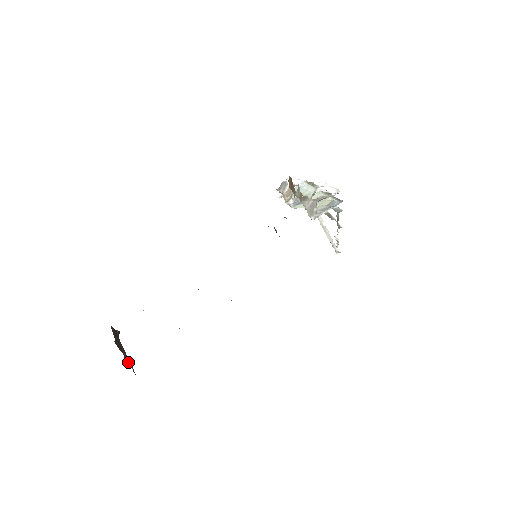
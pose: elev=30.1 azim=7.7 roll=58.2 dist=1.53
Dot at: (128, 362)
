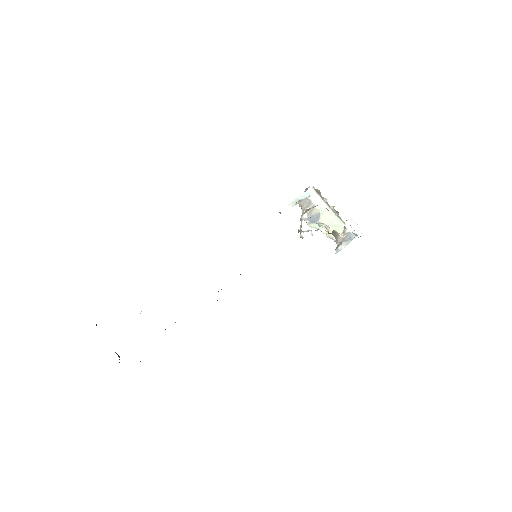
Dot at: occluded
